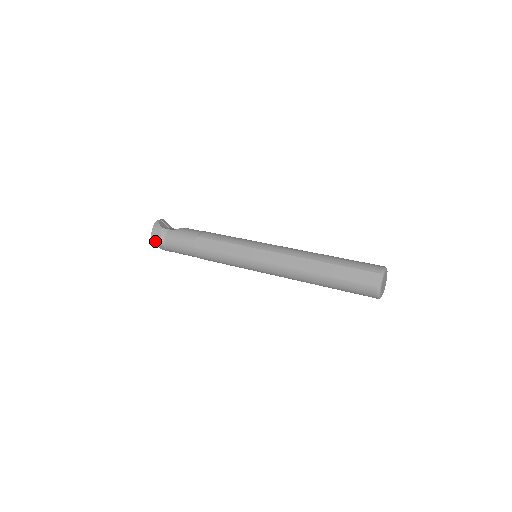
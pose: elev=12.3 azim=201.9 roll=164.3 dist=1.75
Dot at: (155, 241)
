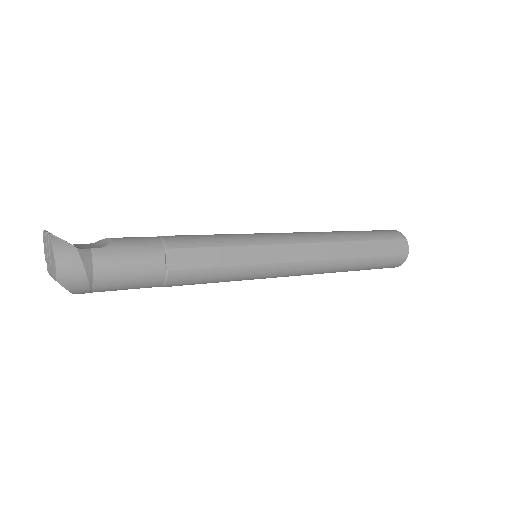
Dot at: (67, 281)
